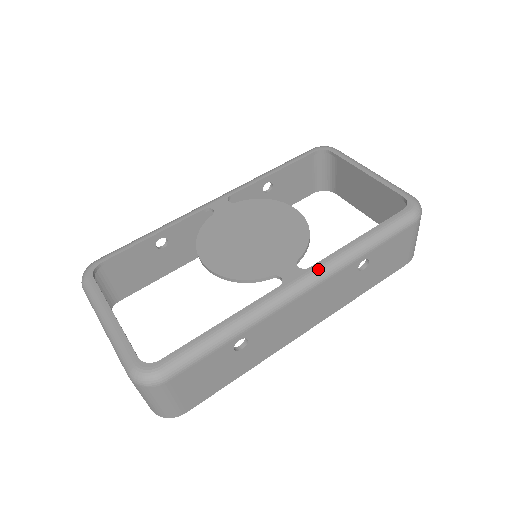
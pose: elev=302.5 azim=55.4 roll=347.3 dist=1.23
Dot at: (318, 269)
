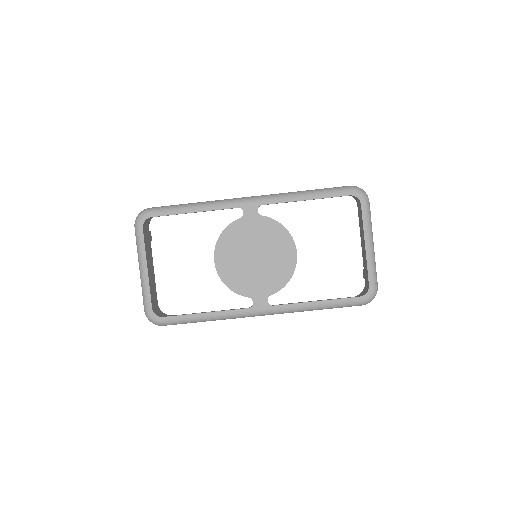
Dot at: (277, 310)
